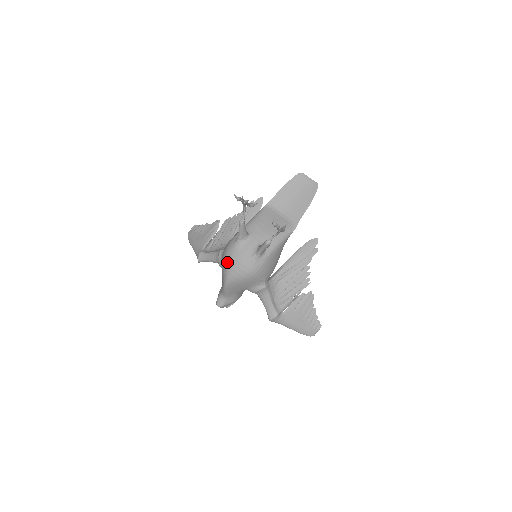
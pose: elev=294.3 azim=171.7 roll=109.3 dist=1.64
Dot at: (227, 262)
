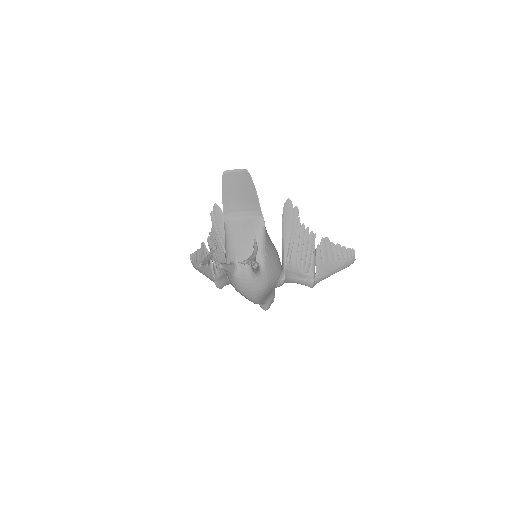
Dot at: (240, 293)
